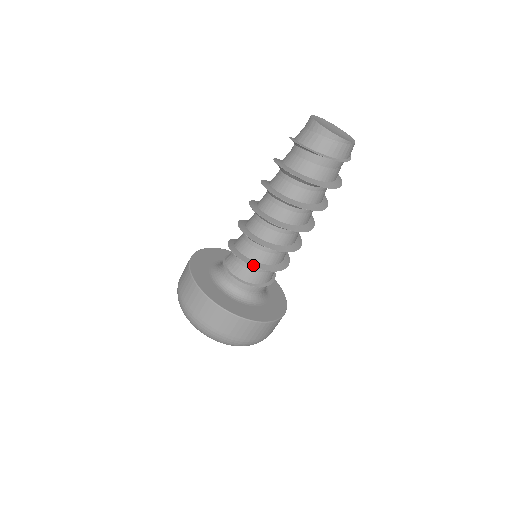
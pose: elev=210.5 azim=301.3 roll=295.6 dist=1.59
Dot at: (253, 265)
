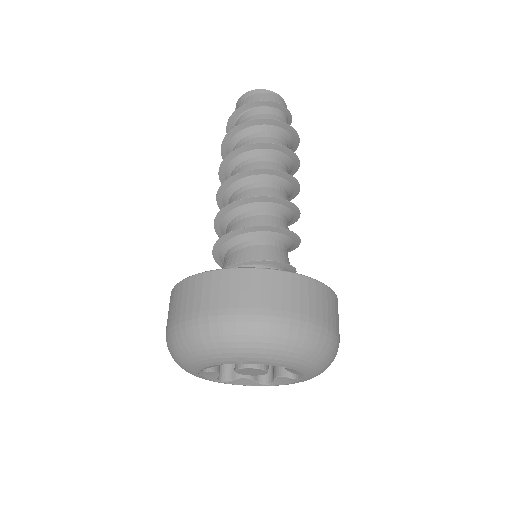
Dot at: (244, 228)
